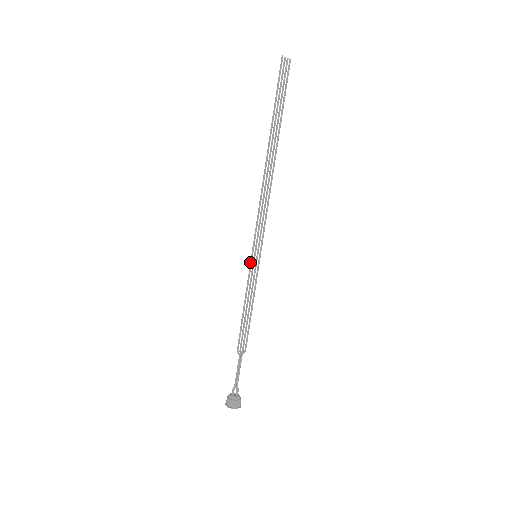
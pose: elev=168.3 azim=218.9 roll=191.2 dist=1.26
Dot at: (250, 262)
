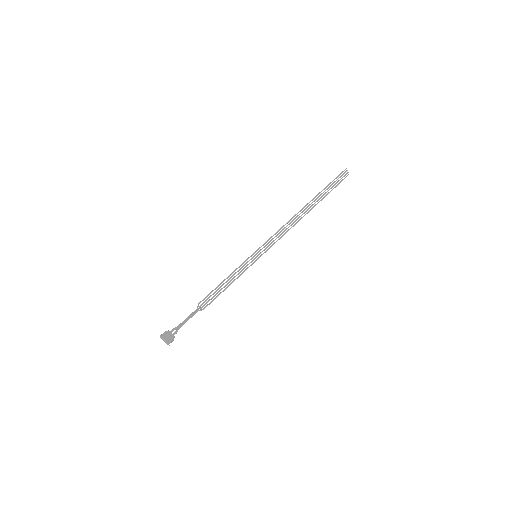
Dot at: occluded
